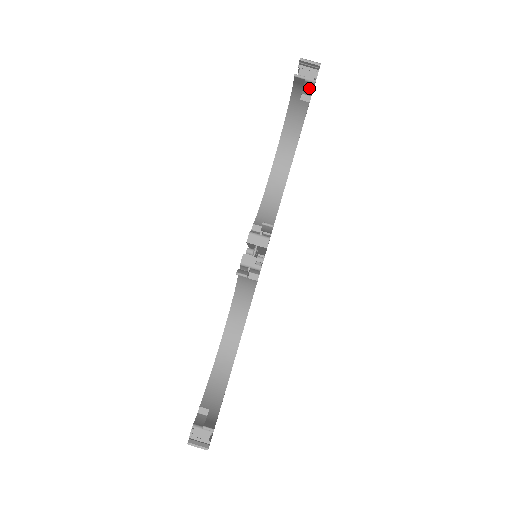
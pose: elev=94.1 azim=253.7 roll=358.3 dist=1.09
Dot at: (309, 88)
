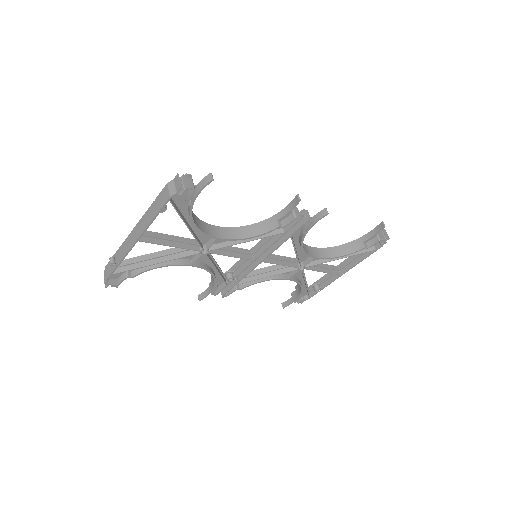
Dot at: (373, 242)
